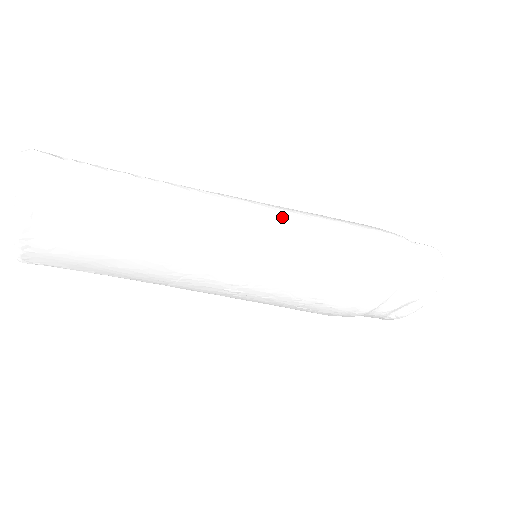
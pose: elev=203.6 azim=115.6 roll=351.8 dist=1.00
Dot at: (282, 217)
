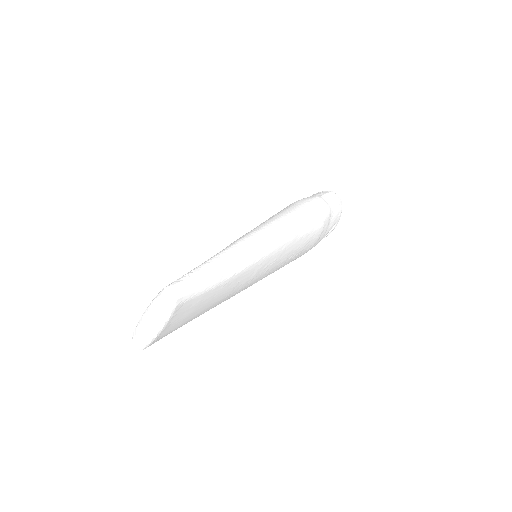
Dot at: (275, 231)
